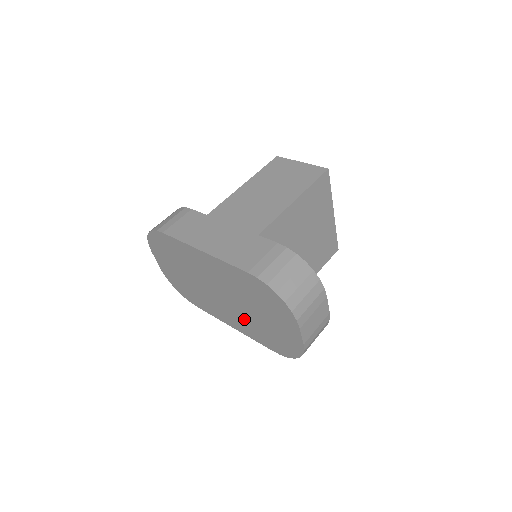
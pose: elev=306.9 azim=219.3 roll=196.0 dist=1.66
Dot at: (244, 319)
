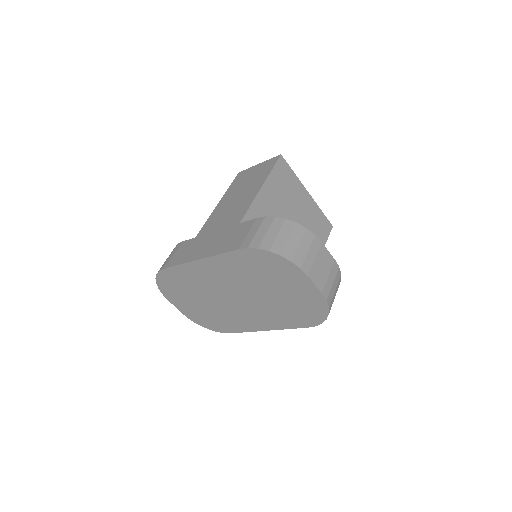
Dot at: (267, 310)
